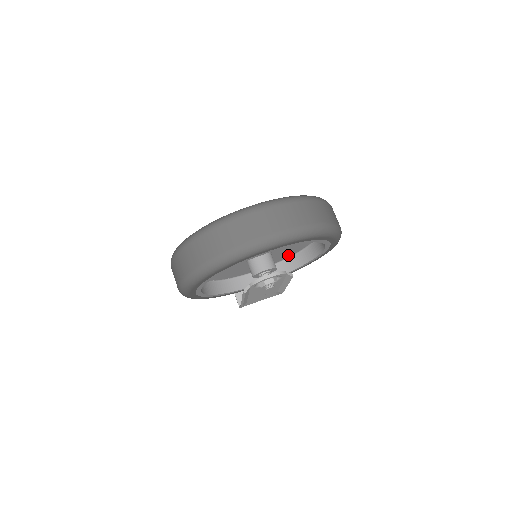
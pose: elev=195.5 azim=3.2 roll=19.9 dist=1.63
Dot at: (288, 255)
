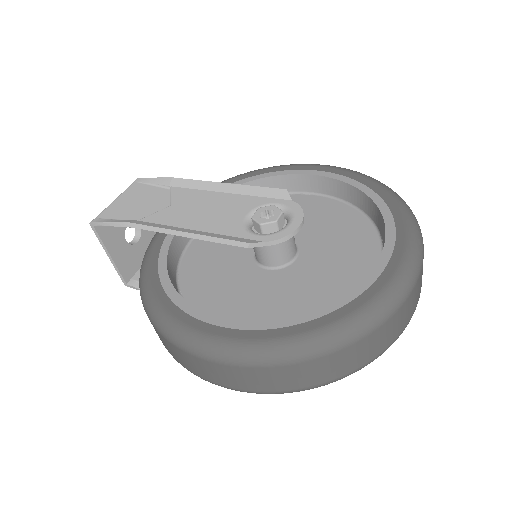
Dot at: occluded
